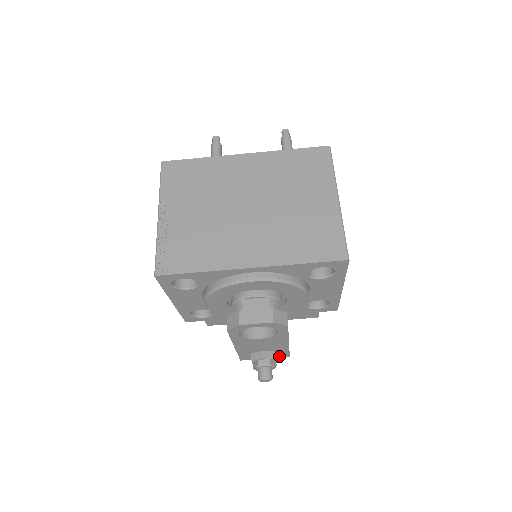
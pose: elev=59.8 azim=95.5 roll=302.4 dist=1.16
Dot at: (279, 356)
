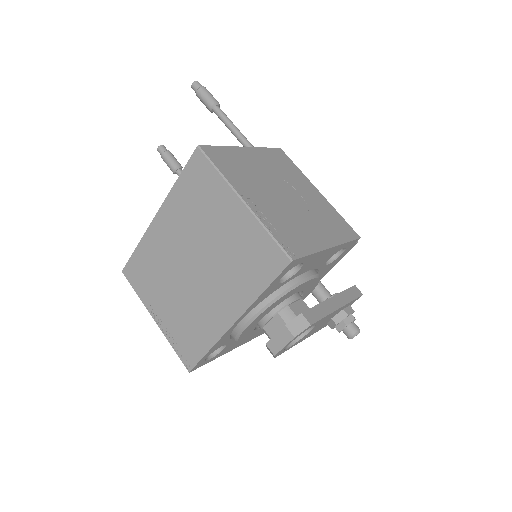
Dot at: (353, 302)
